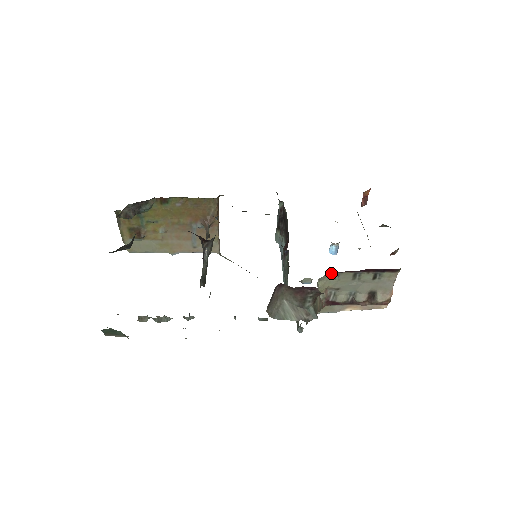
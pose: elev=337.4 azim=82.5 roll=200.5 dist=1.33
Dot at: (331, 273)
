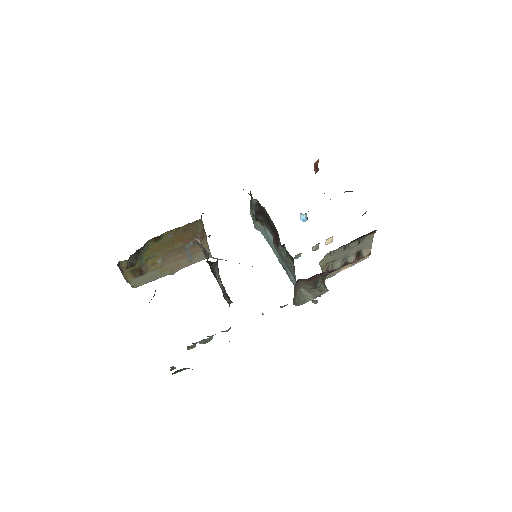
Dot at: (328, 253)
